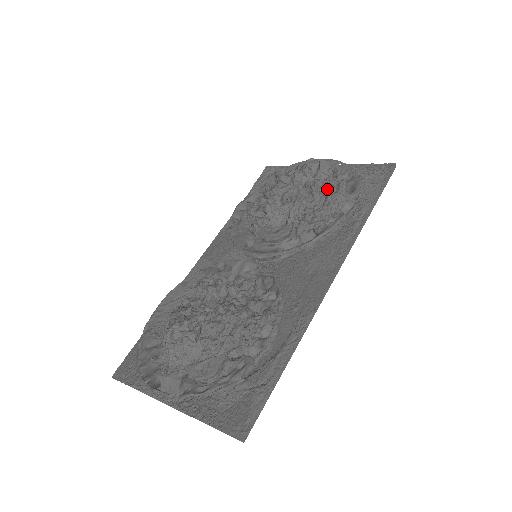
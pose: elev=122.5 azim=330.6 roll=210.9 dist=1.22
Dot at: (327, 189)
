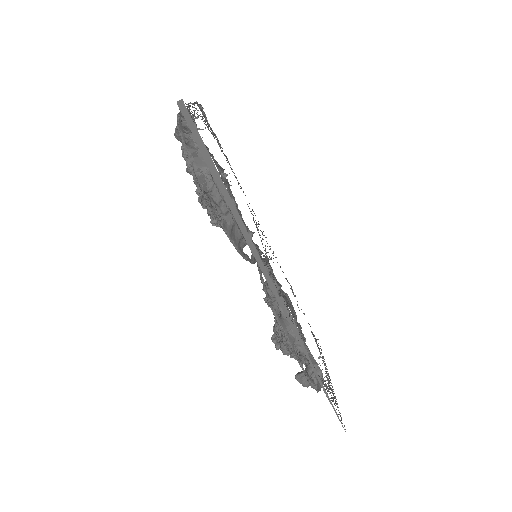
Dot at: occluded
